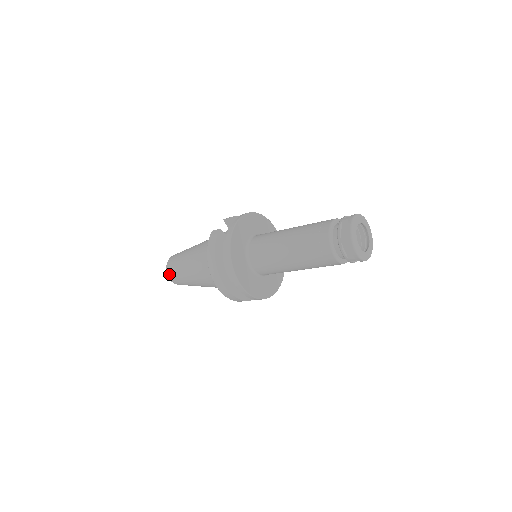
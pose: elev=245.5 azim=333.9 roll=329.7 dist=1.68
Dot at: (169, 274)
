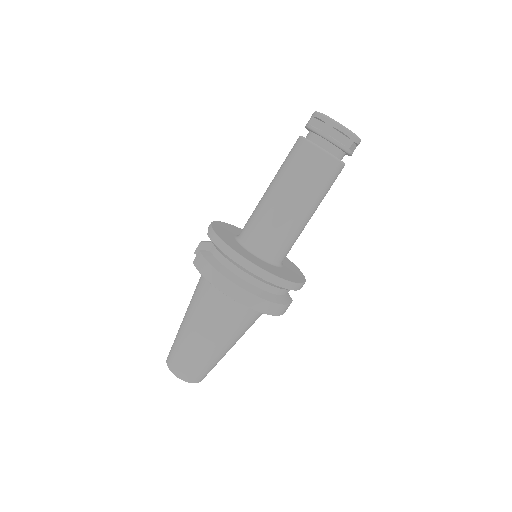
Dot at: (180, 374)
